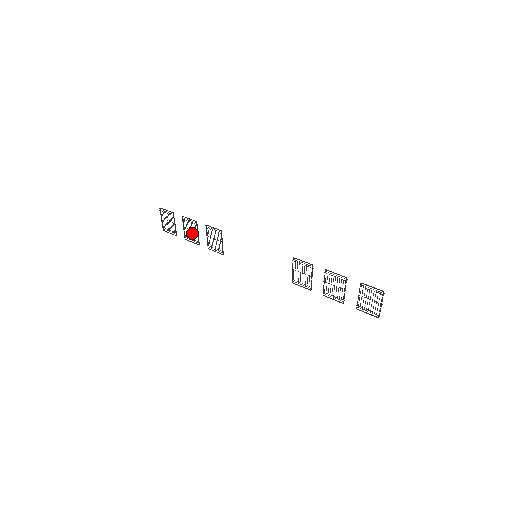
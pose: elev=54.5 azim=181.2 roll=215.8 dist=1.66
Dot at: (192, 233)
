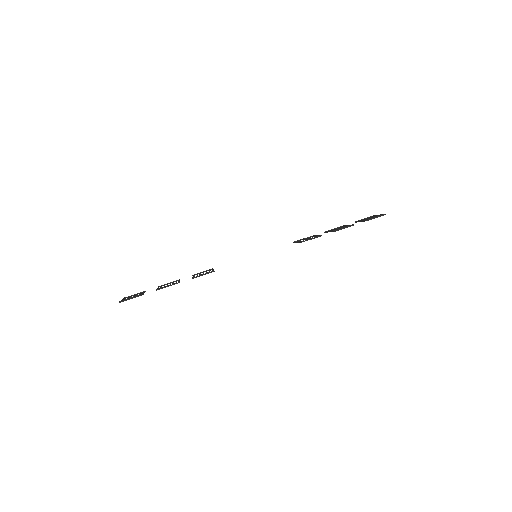
Dot at: occluded
